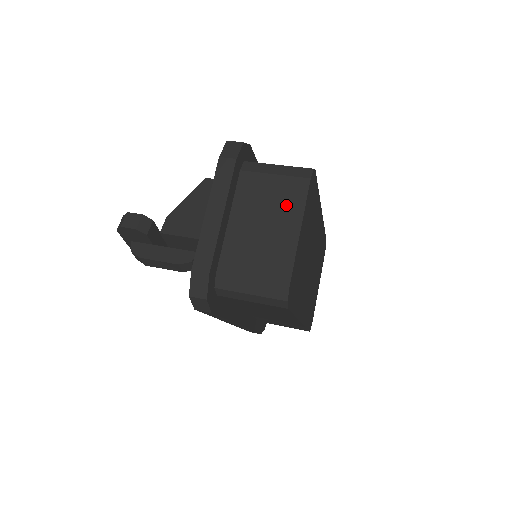
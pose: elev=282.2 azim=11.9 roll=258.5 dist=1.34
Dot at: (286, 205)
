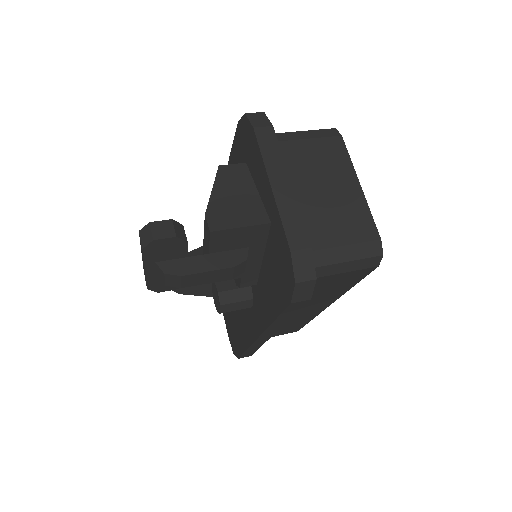
Dot at: (334, 165)
